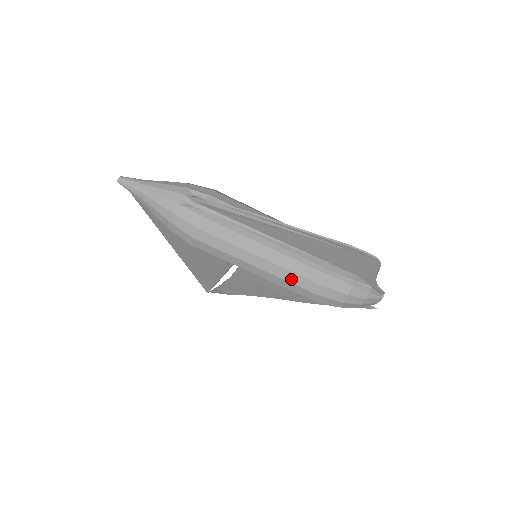
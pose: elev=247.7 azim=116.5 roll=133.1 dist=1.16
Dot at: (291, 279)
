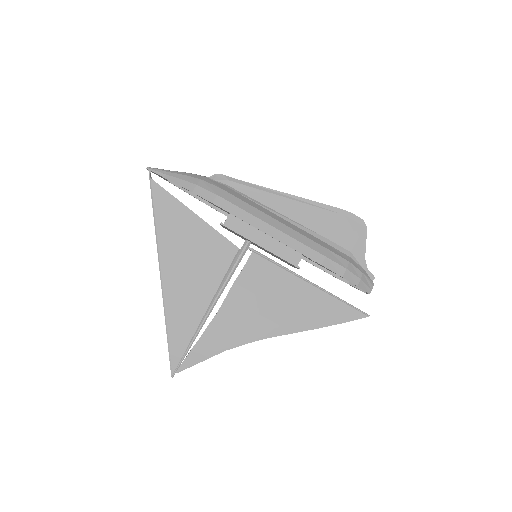
Dot at: (301, 240)
